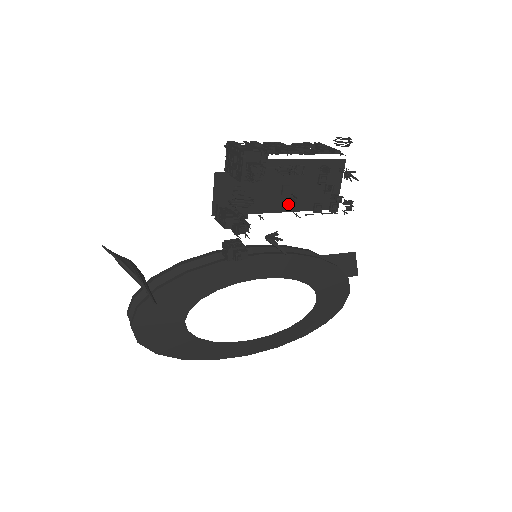
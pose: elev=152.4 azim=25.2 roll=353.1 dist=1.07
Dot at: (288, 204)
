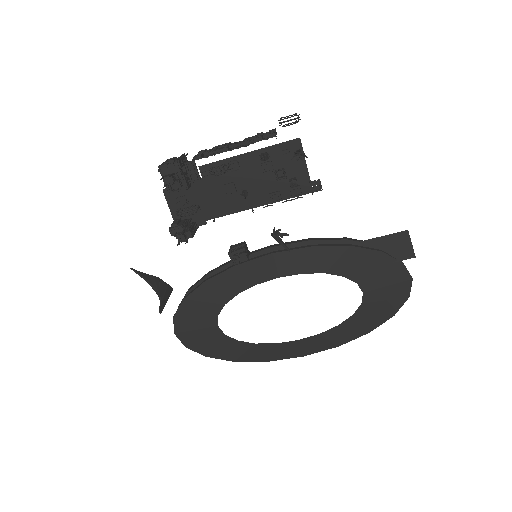
Dot at: (251, 200)
